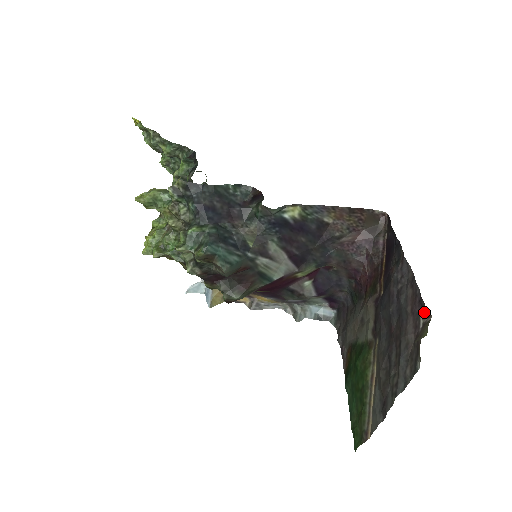
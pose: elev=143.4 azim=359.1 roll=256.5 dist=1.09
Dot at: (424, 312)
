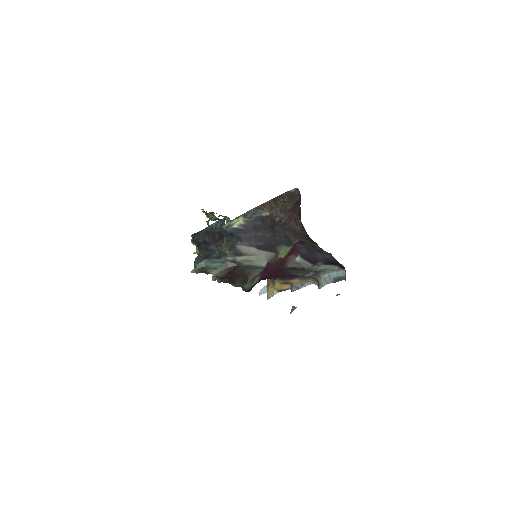
Dot at: occluded
